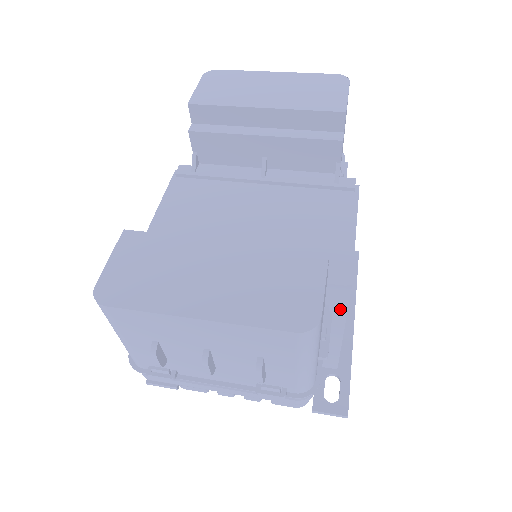
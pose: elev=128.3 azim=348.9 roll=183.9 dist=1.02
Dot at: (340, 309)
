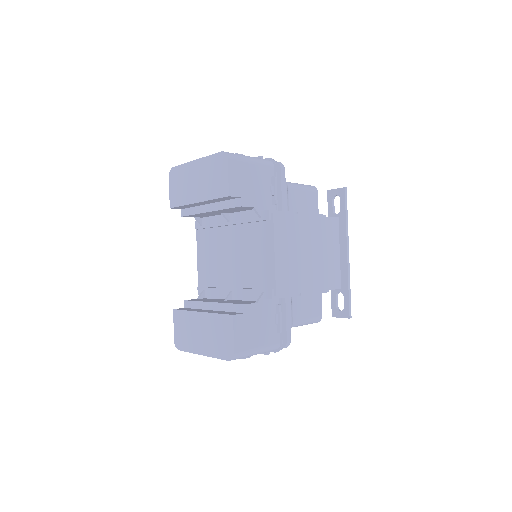
Dot at: occluded
